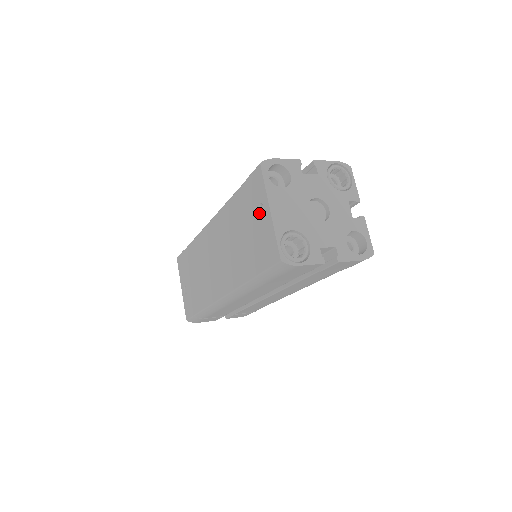
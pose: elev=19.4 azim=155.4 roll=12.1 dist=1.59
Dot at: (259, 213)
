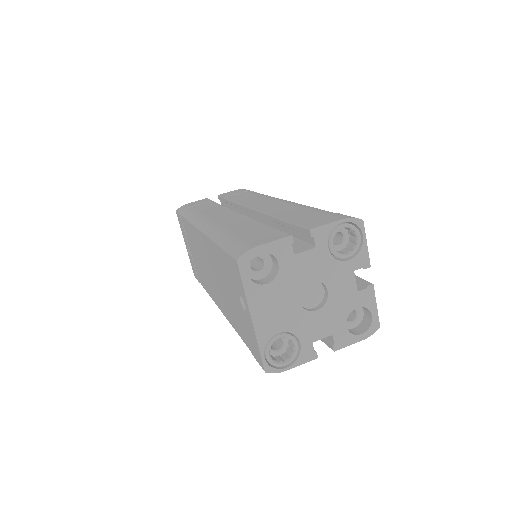
Dot at: (242, 302)
